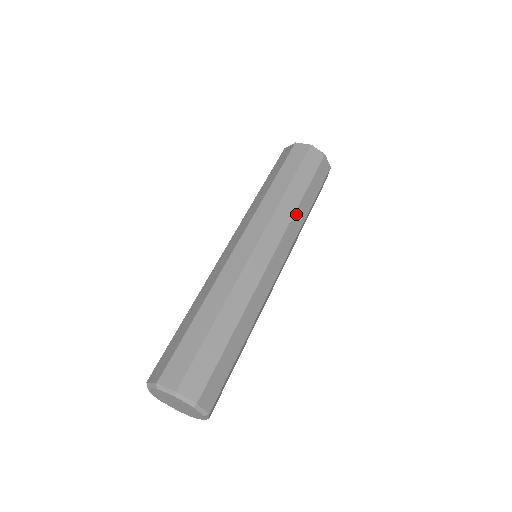
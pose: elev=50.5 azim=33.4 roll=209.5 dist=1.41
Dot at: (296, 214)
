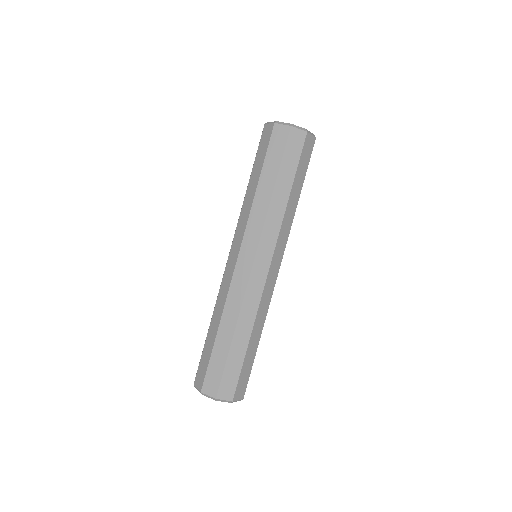
Dot at: (293, 218)
